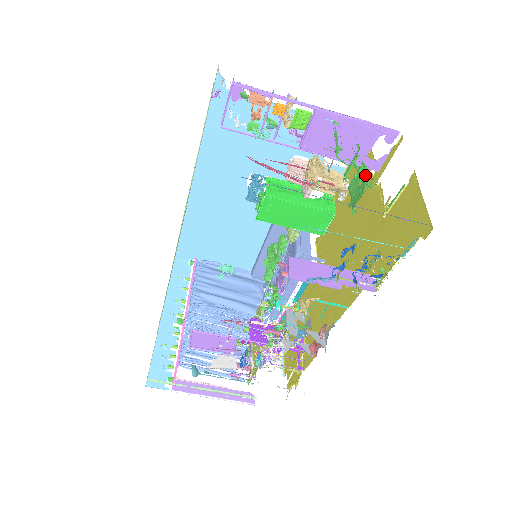
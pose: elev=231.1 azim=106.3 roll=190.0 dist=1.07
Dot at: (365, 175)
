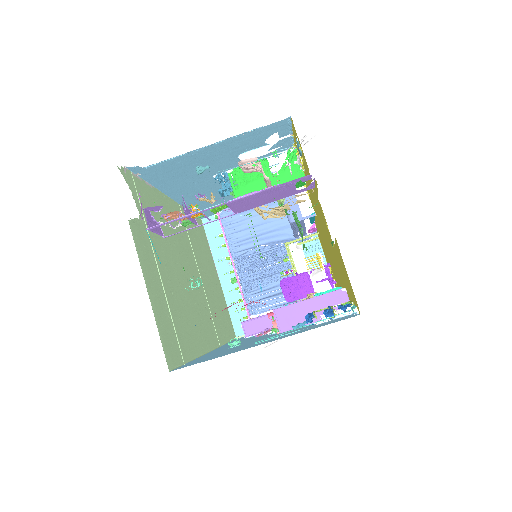
Dot at: (300, 225)
